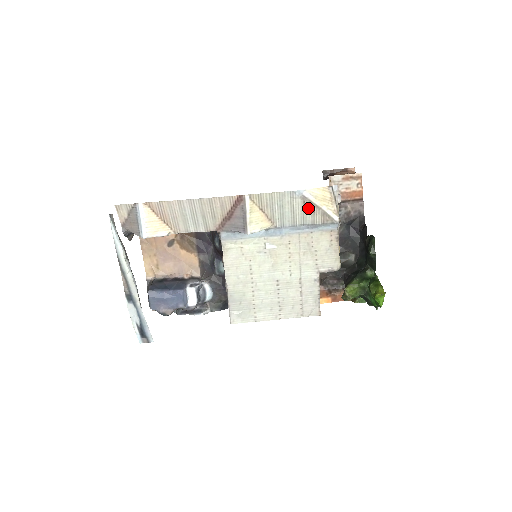
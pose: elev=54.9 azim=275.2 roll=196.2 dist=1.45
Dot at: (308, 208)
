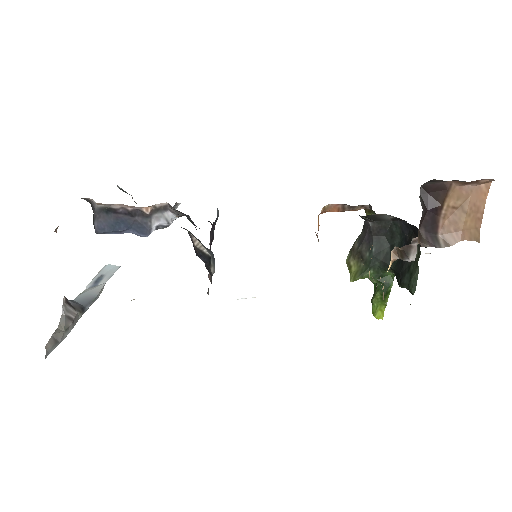
Dot at: occluded
